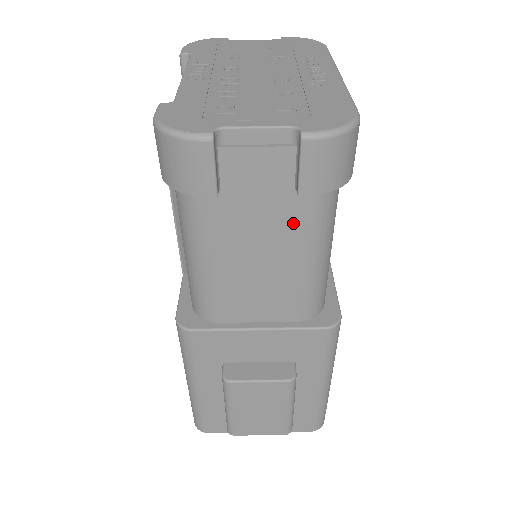
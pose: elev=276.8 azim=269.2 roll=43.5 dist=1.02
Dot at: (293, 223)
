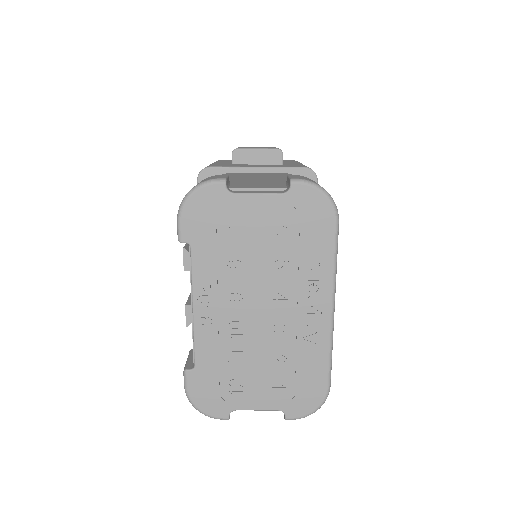
Dot at: occluded
